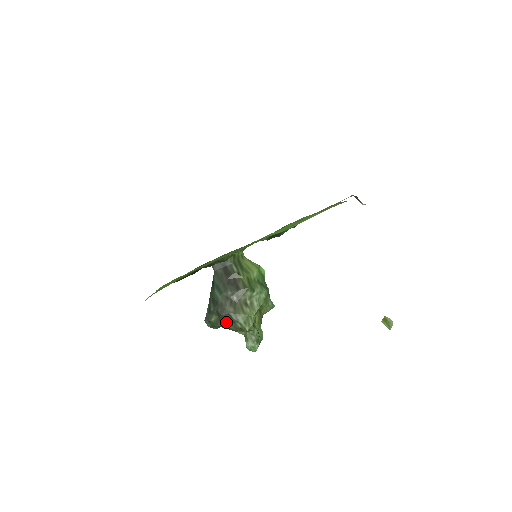
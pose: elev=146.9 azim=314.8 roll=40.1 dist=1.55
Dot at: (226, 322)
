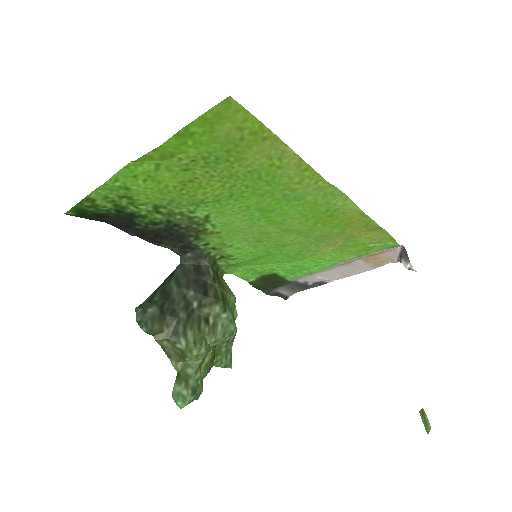
Dot at: (165, 330)
